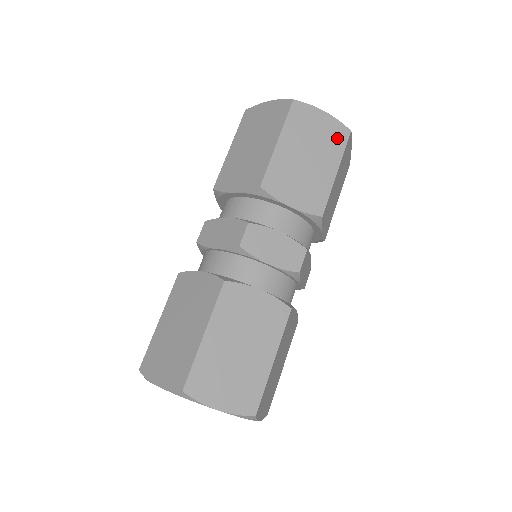
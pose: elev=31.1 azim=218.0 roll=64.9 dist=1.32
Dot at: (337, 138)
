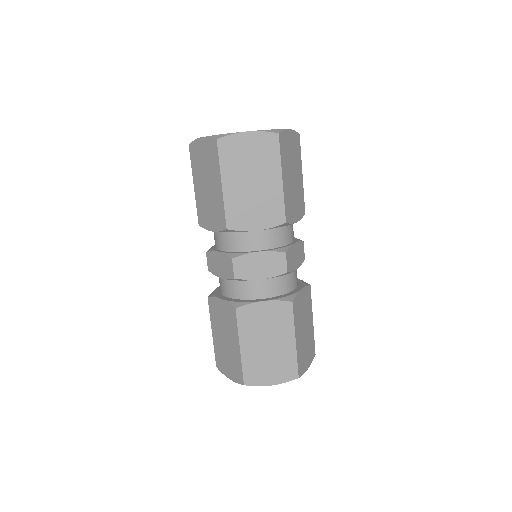
Dot at: (269, 149)
